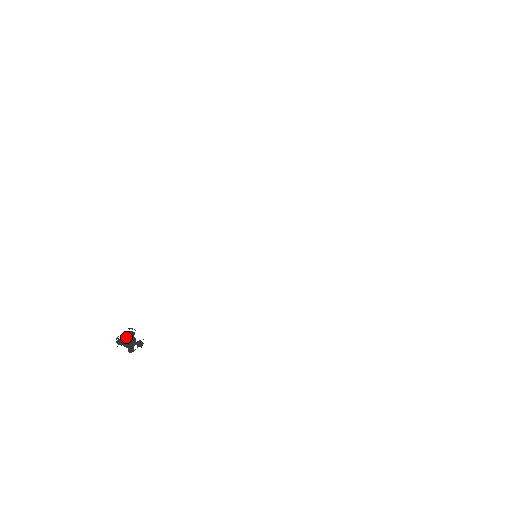
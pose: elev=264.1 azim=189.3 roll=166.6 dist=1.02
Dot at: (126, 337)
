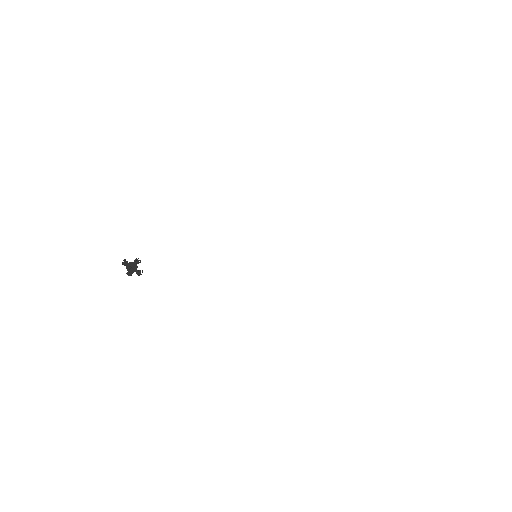
Dot at: (132, 262)
